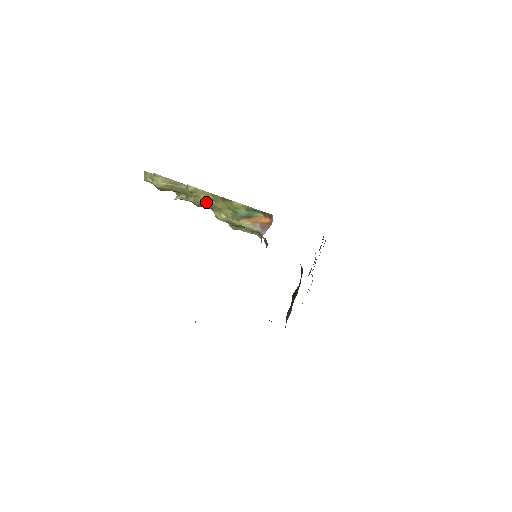
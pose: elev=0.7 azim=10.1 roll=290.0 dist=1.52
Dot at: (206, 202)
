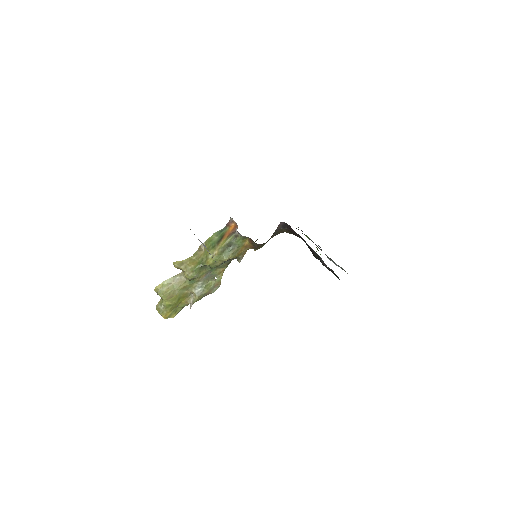
Dot at: (195, 264)
